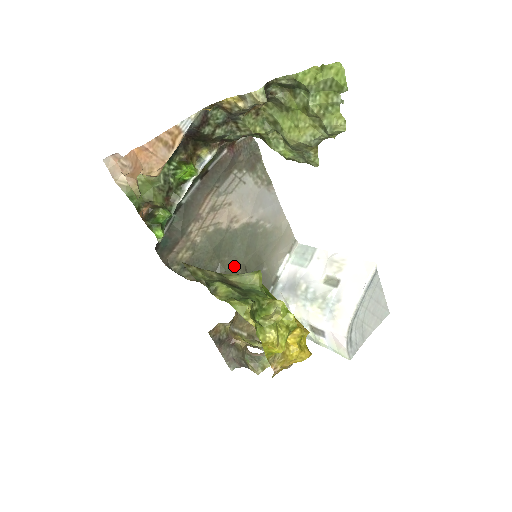
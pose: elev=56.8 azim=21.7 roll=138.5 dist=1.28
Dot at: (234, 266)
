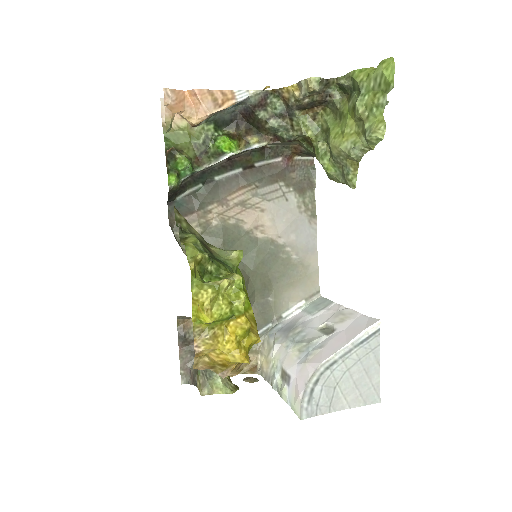
Dot at: occluded
